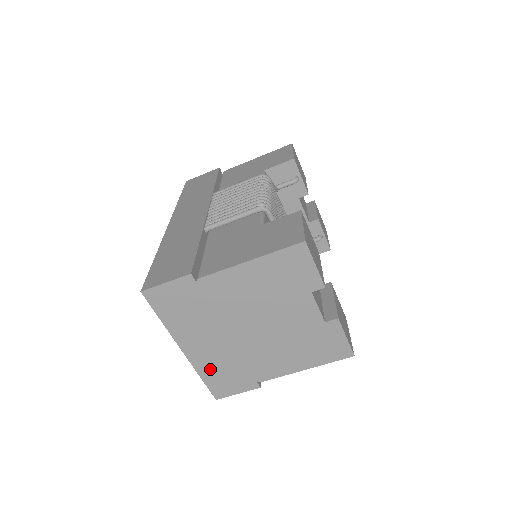
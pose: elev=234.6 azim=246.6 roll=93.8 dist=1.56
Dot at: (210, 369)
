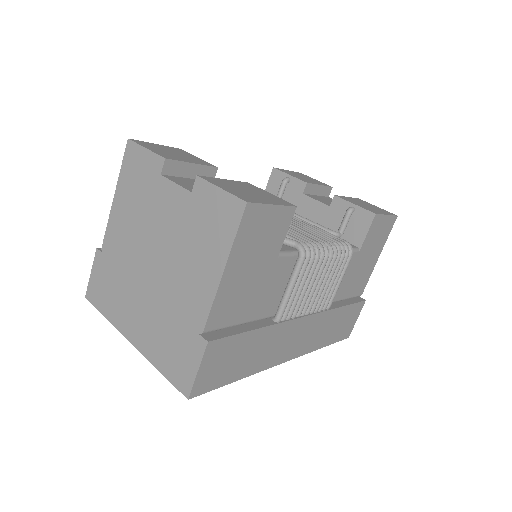
Dot at: (159, 351)
